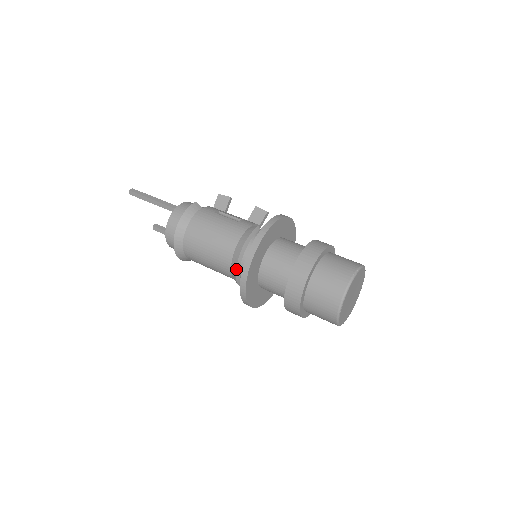
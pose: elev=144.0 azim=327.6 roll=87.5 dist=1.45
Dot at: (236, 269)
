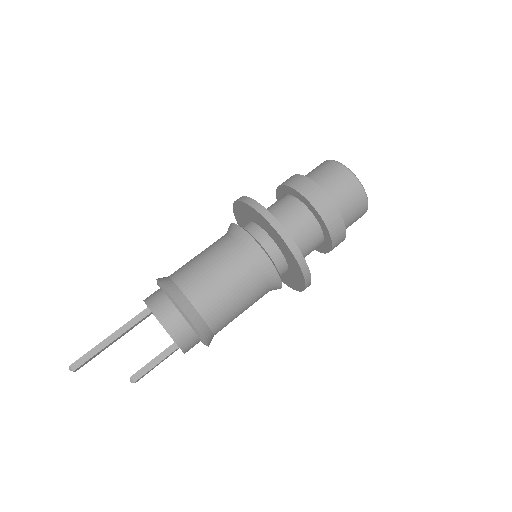
Dot at: (253, 239)
